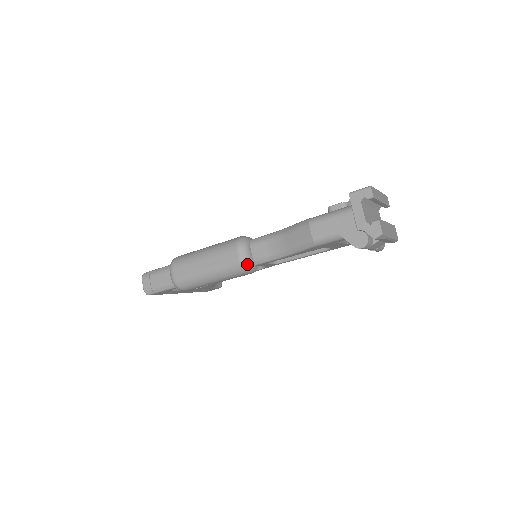
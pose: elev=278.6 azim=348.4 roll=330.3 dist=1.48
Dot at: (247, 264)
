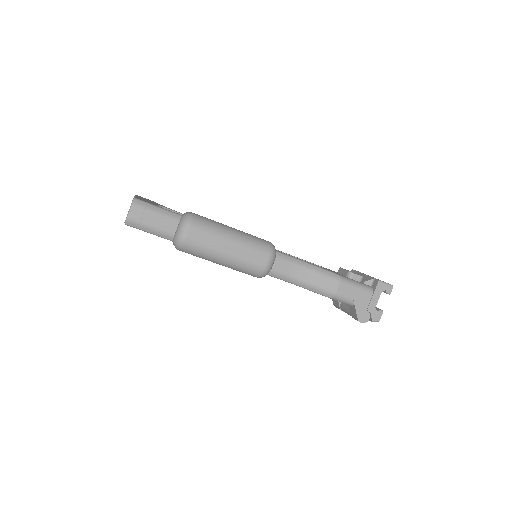
Dot at: occluded
